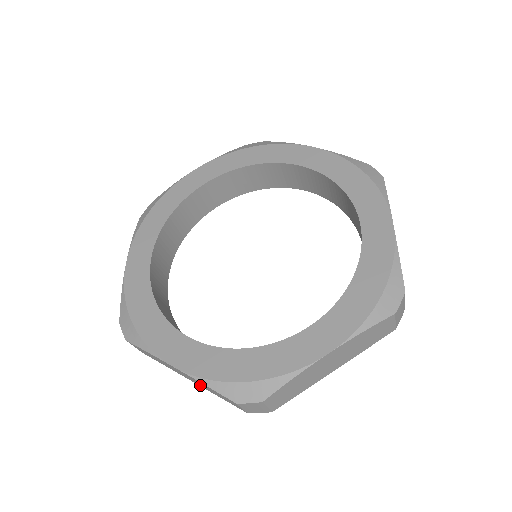
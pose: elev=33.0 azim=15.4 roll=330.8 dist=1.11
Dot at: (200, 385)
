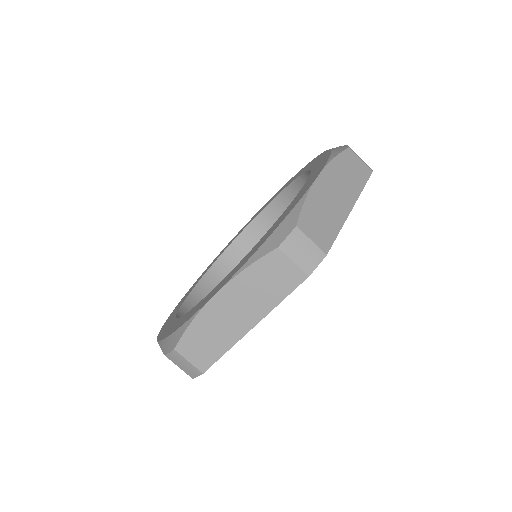
Dot at: (257, 310)
